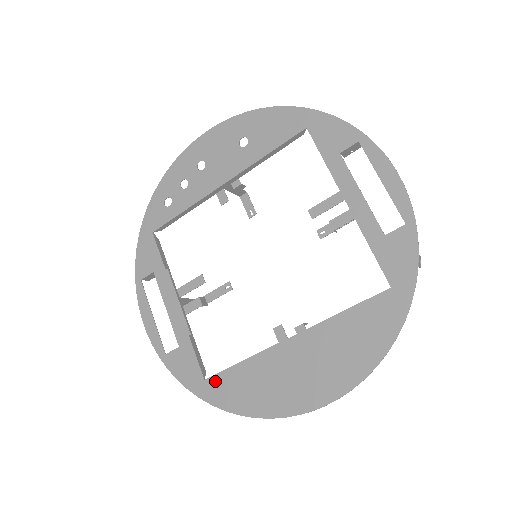
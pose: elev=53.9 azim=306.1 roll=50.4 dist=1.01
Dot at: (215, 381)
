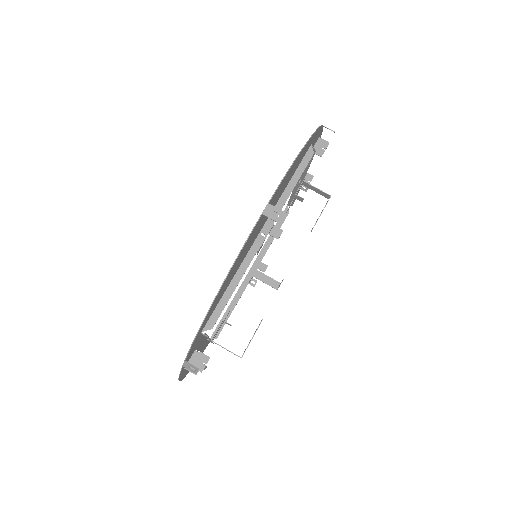
Dot at: (207, 320)
